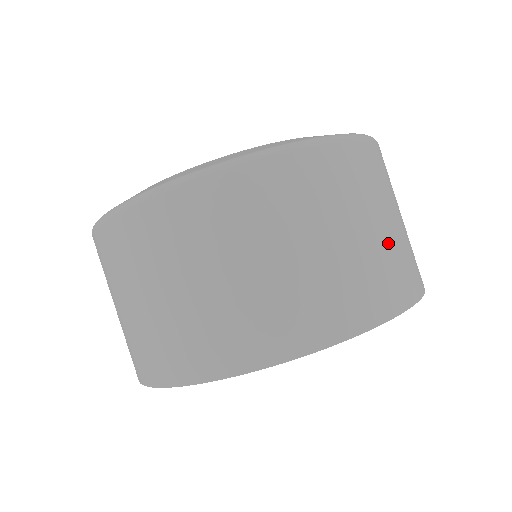
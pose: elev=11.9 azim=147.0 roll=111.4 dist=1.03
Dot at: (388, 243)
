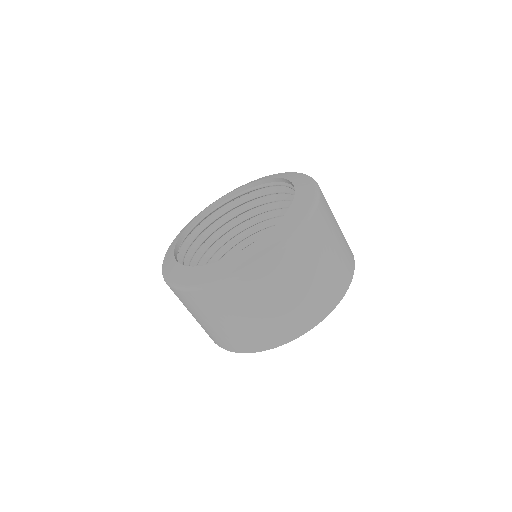
Dot at: occluded
